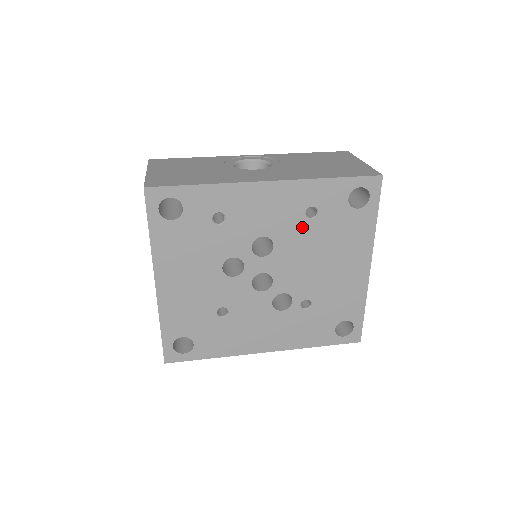
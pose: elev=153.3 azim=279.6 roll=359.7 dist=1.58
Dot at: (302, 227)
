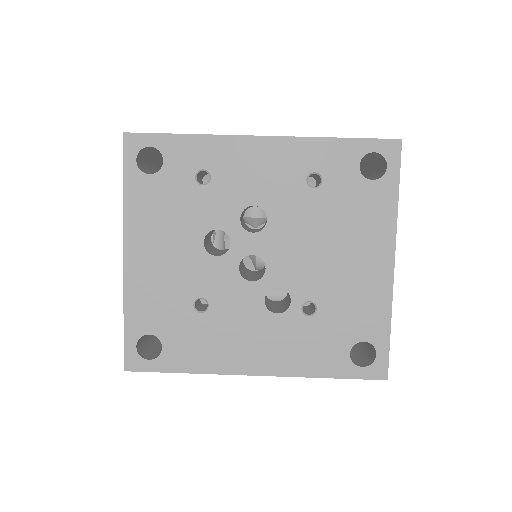
Dot at: (302, 198)
